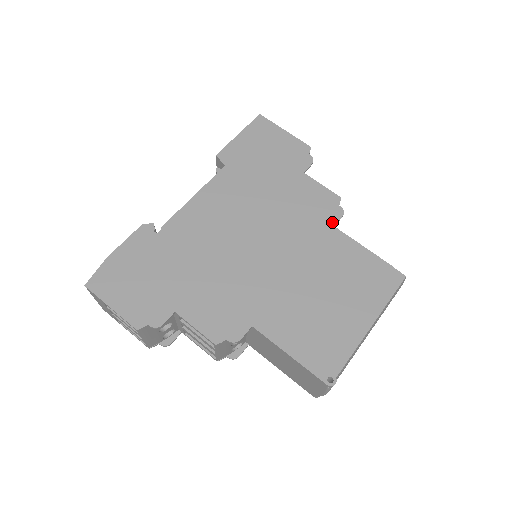
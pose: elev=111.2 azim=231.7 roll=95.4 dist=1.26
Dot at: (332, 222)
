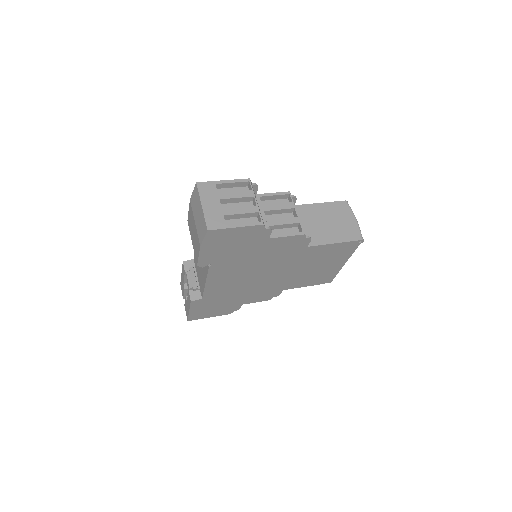
Dot at: occluded
